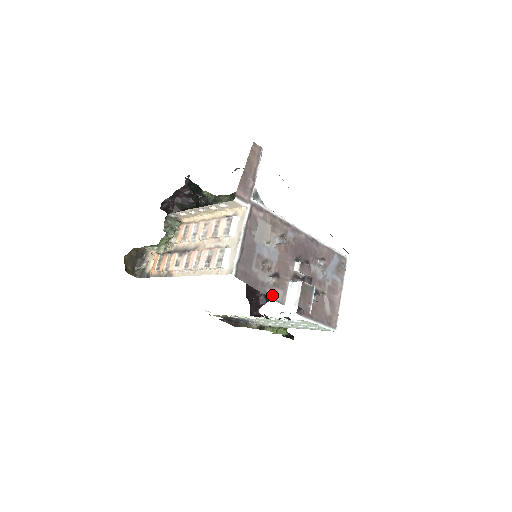
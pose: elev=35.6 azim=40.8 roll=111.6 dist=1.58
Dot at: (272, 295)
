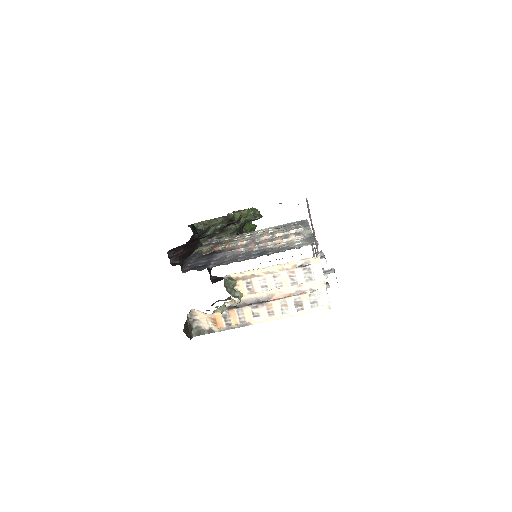
Dot at: occluded
